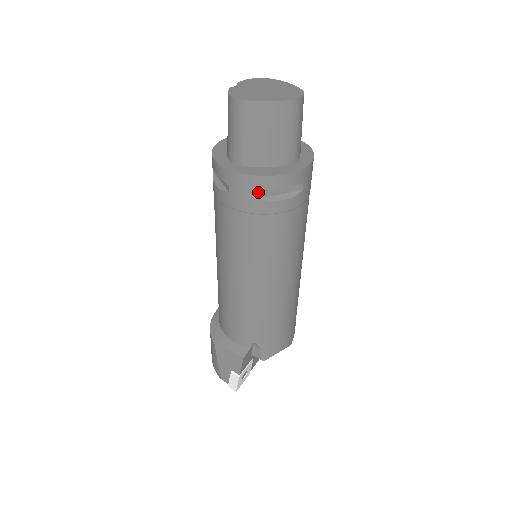
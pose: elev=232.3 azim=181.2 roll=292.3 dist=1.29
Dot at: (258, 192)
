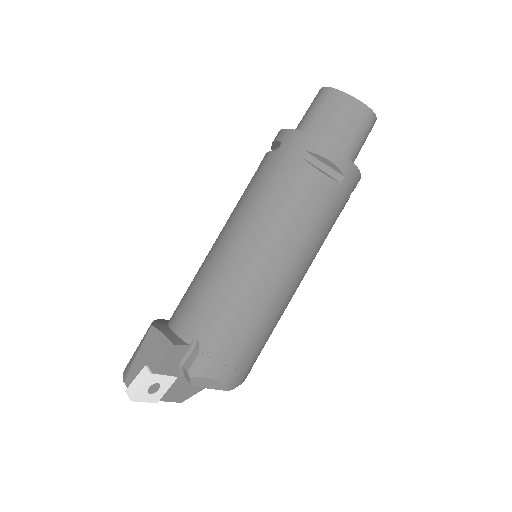
Dot at: (305, 151)
